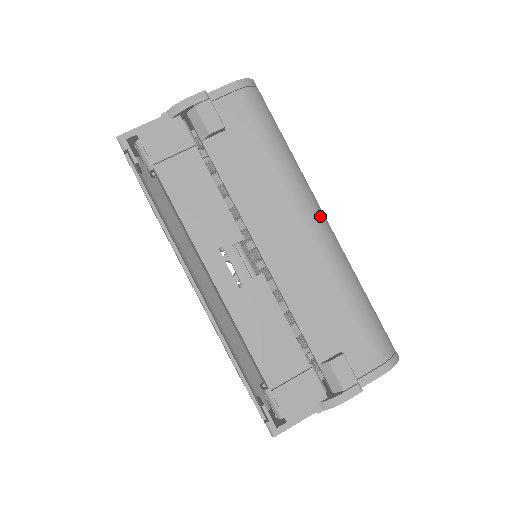
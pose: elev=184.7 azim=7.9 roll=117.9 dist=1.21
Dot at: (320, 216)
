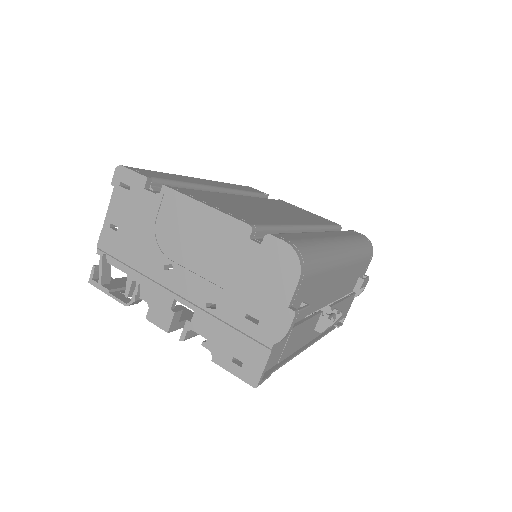
Dot at: (344, 251)
